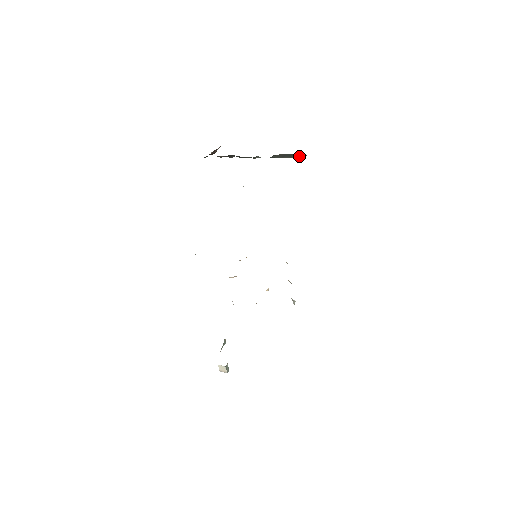
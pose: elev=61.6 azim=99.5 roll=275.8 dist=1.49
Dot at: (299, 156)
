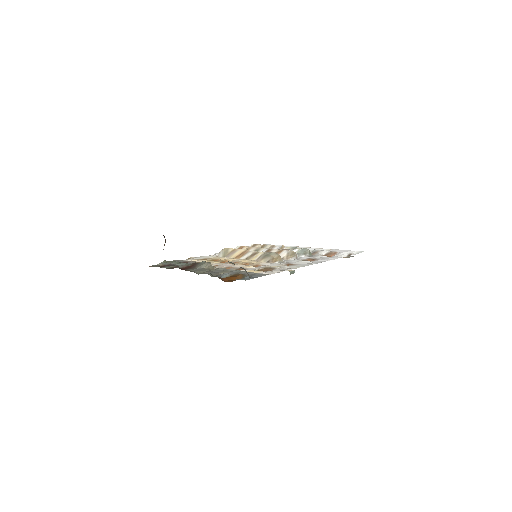
Dot at: occluded
